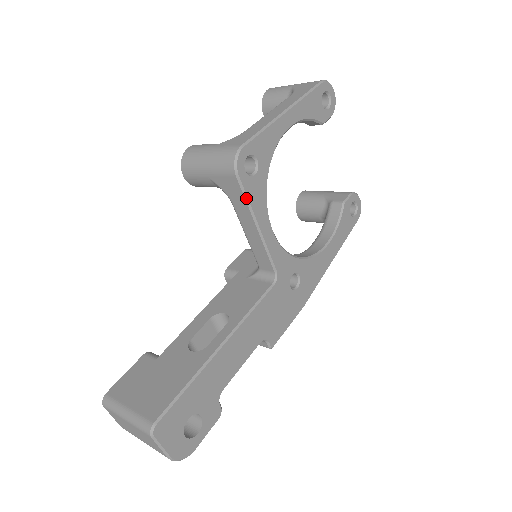
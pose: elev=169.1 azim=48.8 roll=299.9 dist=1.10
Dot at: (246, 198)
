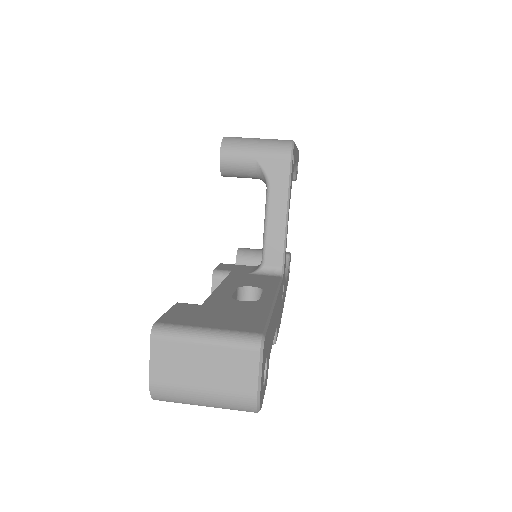
Dot at: (289, 182)
